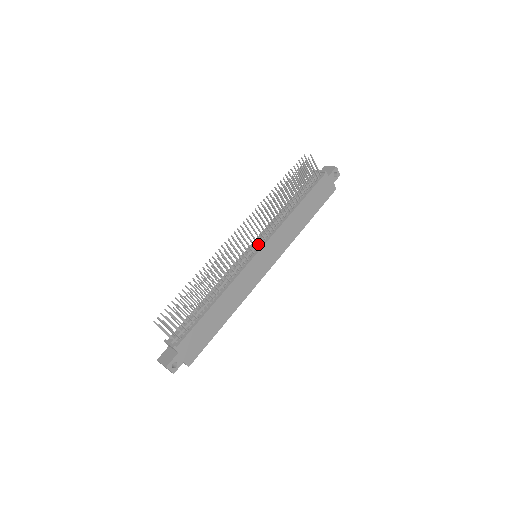
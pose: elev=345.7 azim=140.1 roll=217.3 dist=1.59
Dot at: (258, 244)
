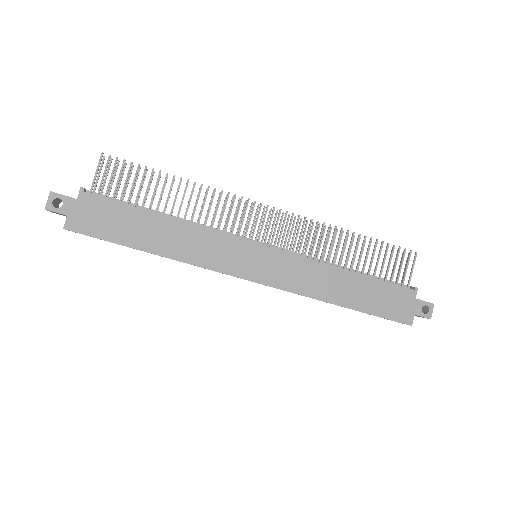
Dot at: (271, 243)
